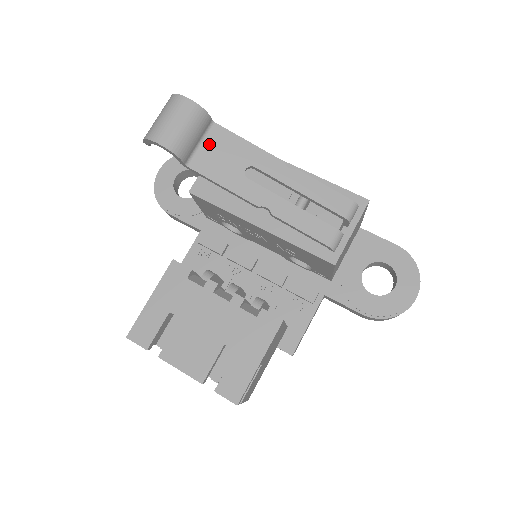
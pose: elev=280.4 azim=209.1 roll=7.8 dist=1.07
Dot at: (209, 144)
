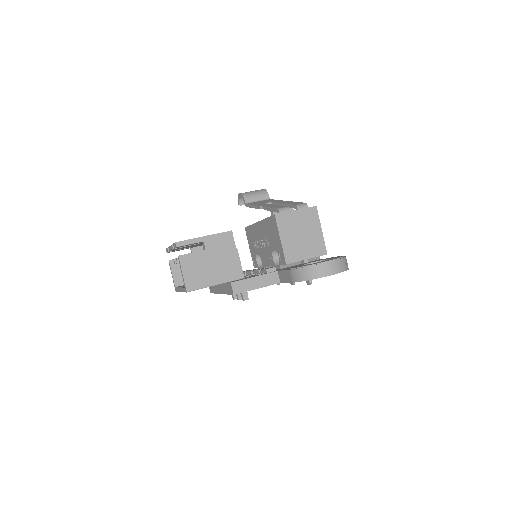
Dot at: (261, 201)
